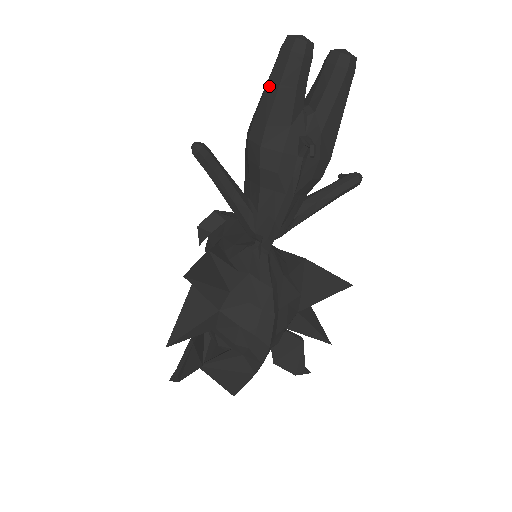
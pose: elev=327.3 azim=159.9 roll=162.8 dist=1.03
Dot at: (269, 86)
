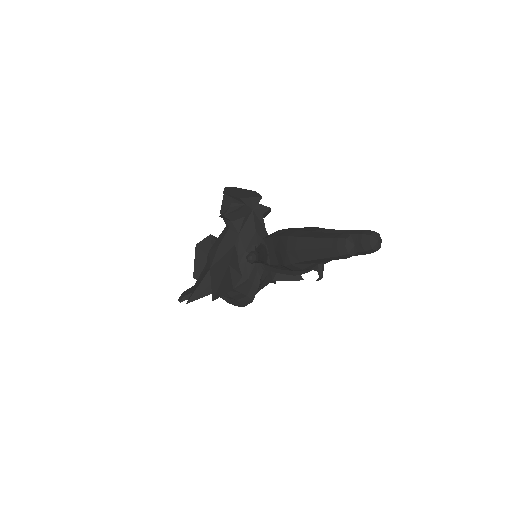
Dot at: (316, 251)
